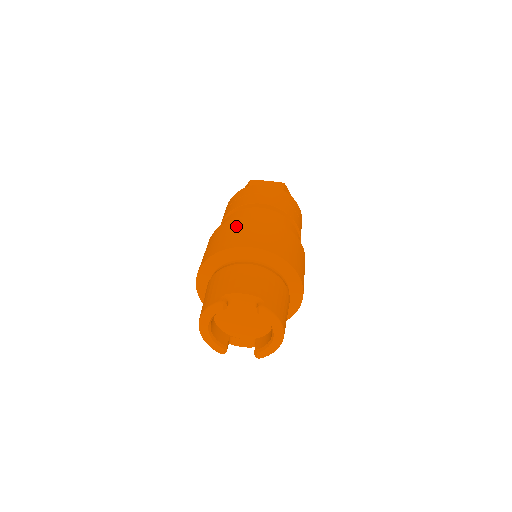
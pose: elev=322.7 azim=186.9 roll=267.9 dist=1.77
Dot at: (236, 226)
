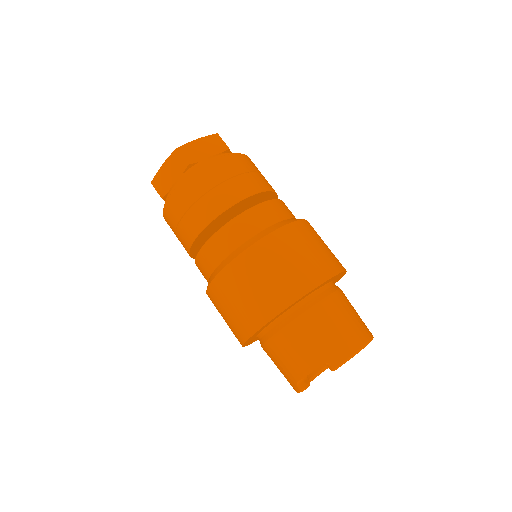
Dot at: (221, 301)
